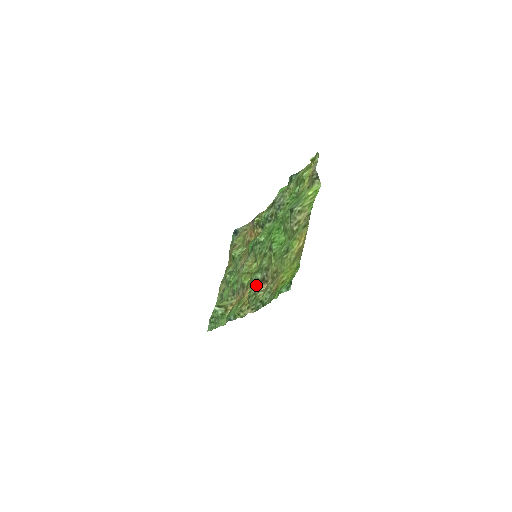
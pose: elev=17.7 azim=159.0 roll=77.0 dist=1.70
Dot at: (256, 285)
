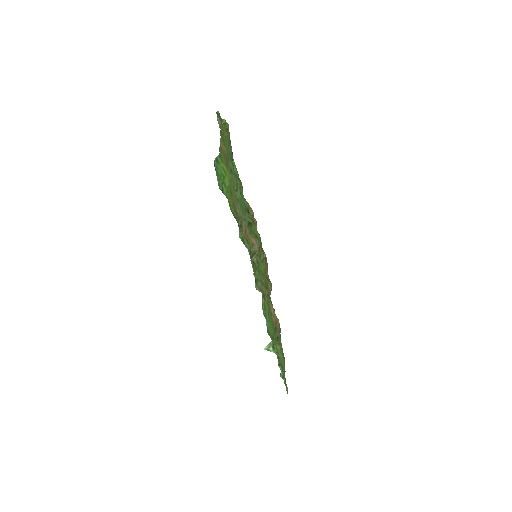
Dot at: (255, 261)
